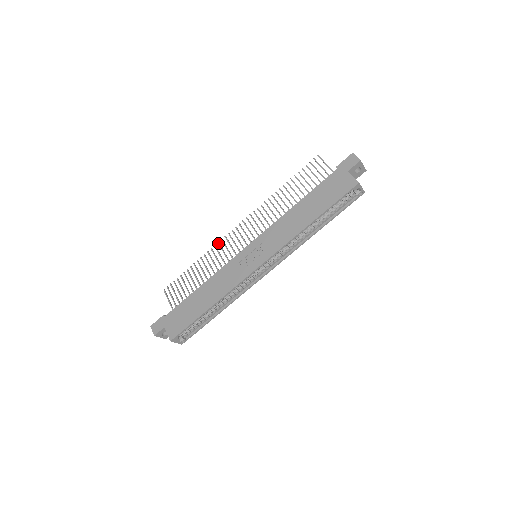
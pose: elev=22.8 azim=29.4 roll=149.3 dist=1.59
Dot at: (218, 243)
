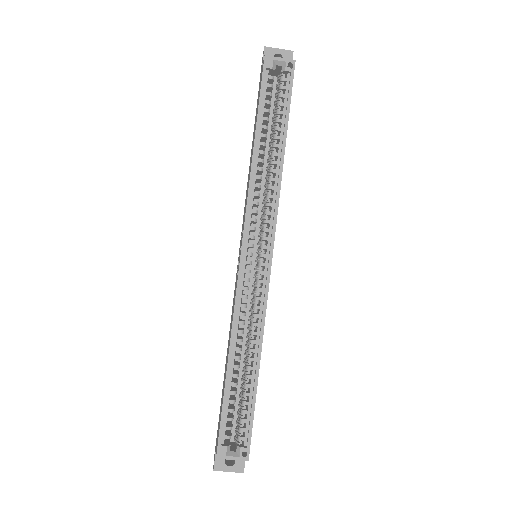
Dot at: occluded
